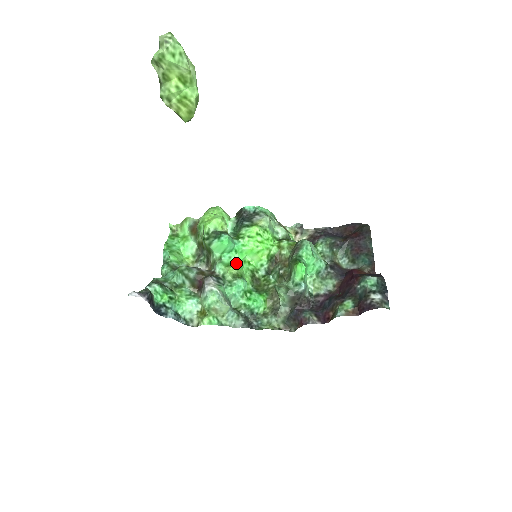
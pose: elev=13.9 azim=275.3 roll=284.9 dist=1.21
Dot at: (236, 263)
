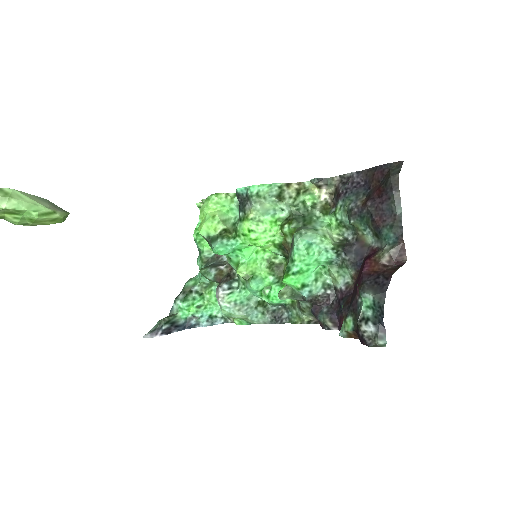
Dot at: (245, 261)
